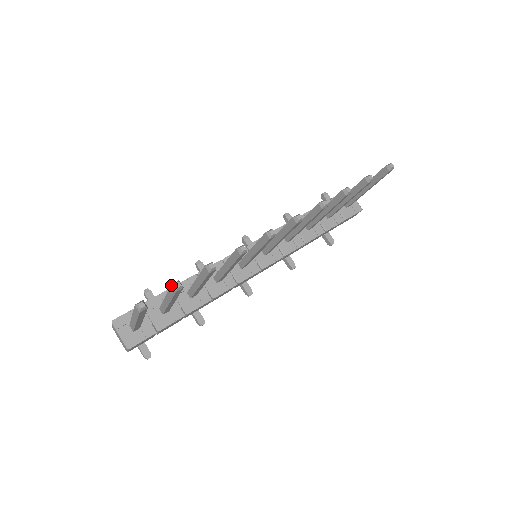
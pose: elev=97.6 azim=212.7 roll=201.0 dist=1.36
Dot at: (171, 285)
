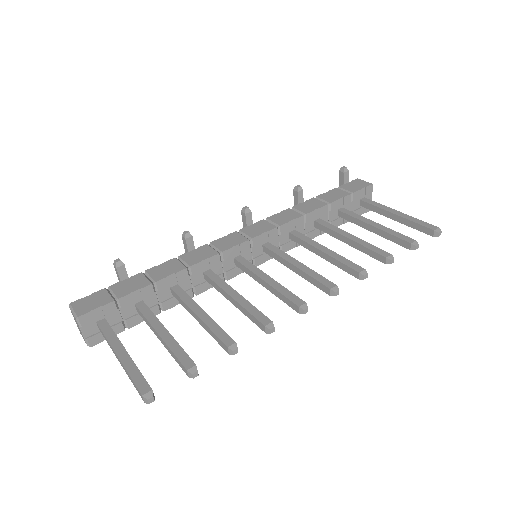
Dot at: (186, 370)
